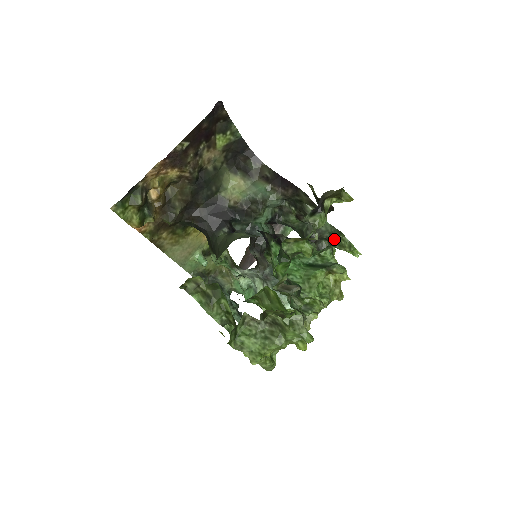
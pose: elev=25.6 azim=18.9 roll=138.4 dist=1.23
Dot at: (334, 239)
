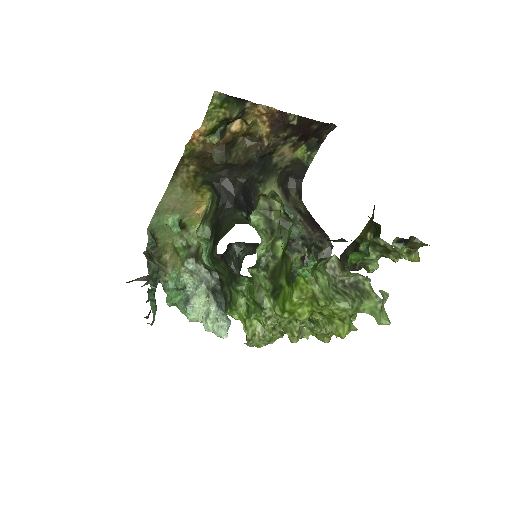
Dot at: occluded
